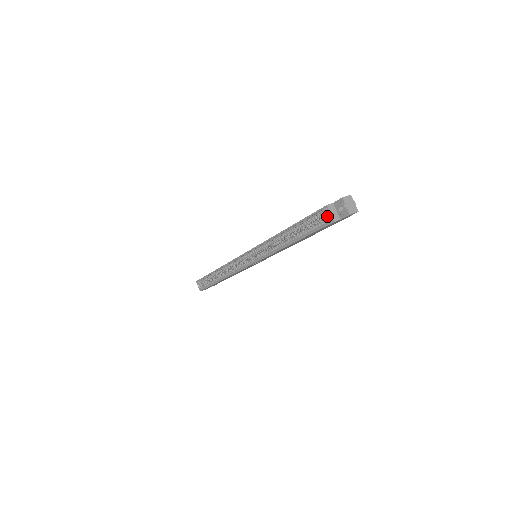
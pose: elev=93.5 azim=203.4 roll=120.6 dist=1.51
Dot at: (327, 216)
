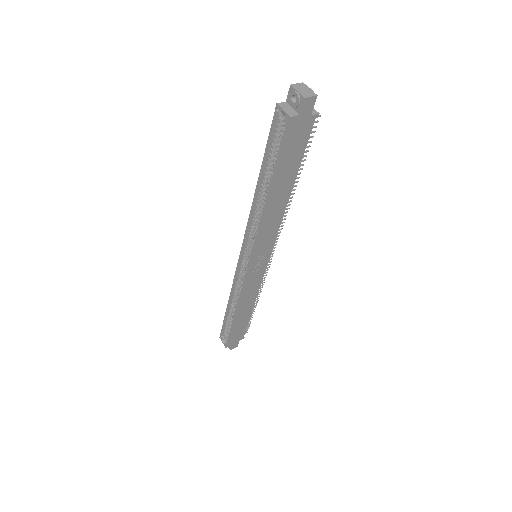
Dot at: occluded
